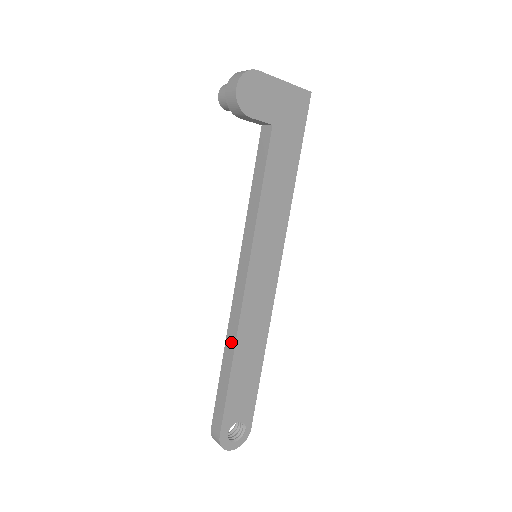
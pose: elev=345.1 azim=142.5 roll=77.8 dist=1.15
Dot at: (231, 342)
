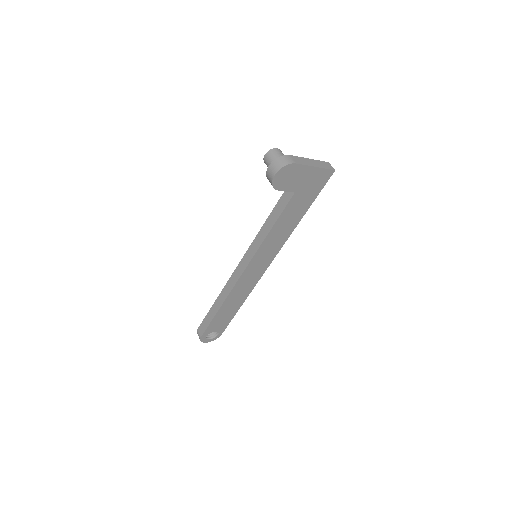
Dot at: (223, 296)
